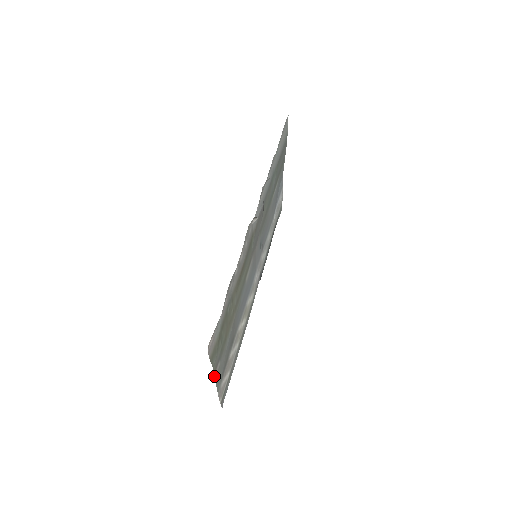
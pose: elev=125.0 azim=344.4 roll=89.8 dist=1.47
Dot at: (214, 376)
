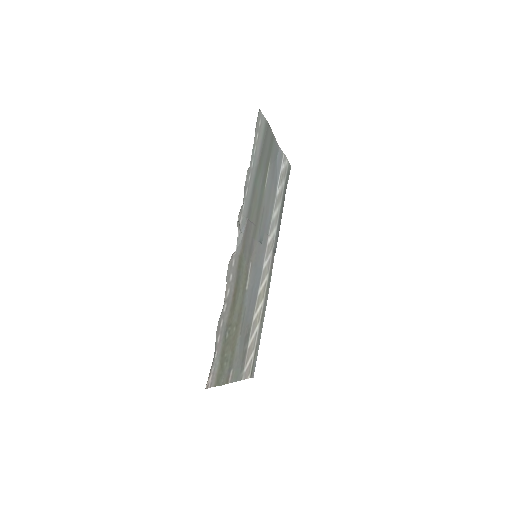
Dot at: (228, 383)
